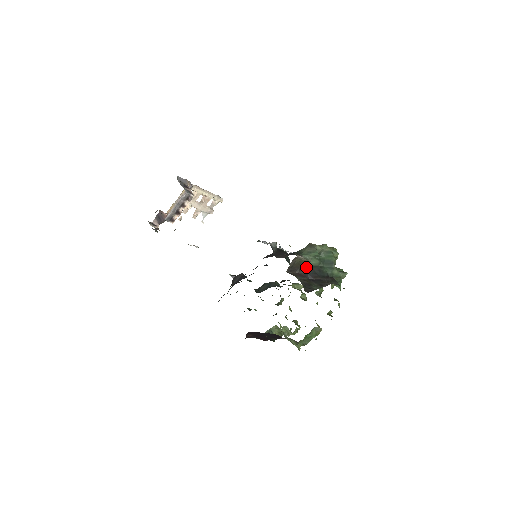
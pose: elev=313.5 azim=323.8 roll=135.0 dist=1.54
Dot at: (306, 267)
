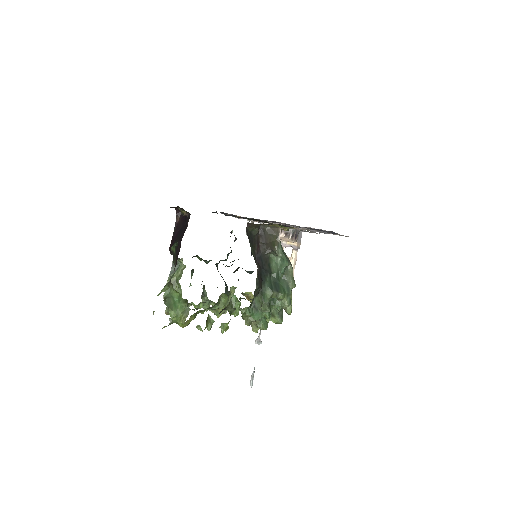
Dot at: (267, 256)
